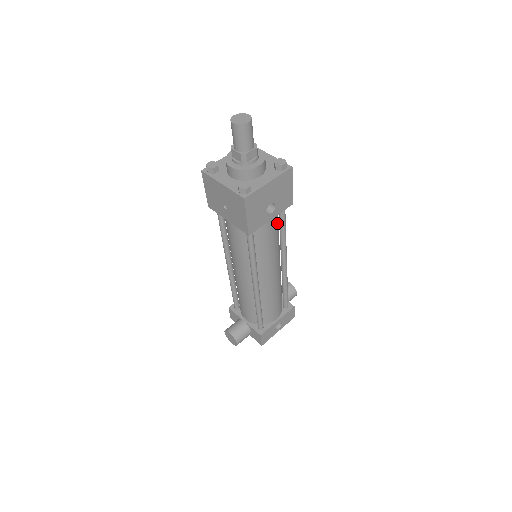
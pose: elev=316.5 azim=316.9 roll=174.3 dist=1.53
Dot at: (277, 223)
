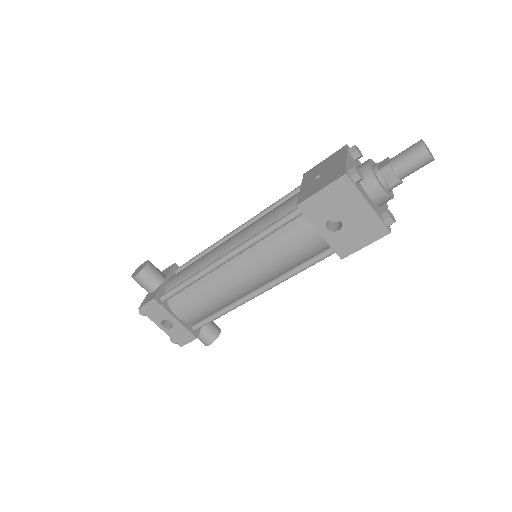
Dot at: (311, 252)
